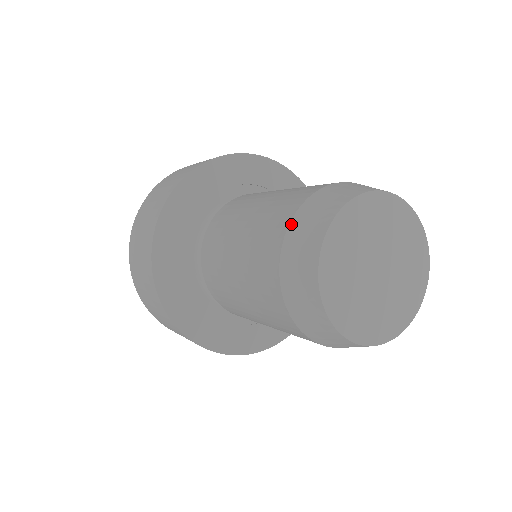
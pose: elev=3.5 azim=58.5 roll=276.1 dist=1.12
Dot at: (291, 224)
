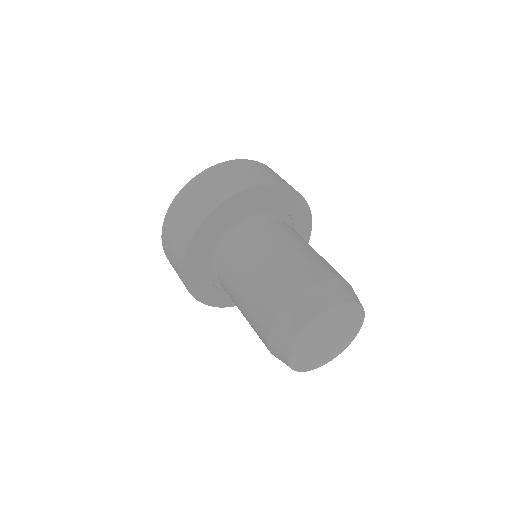
Dot at: (324, 282)
